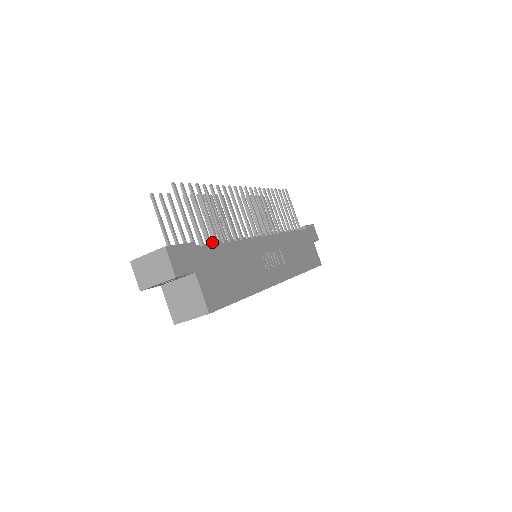
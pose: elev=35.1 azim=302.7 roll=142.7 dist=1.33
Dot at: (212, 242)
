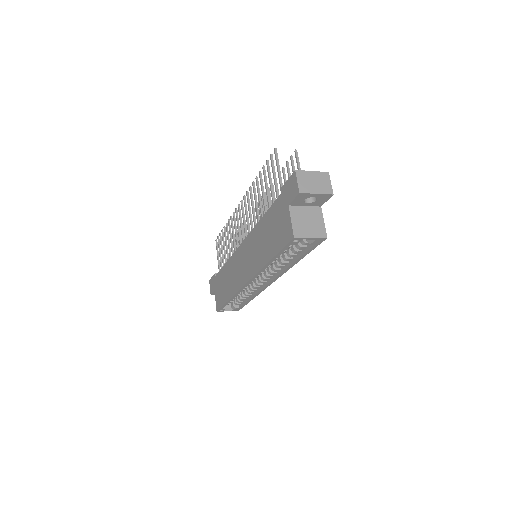
Dot at: occluded
